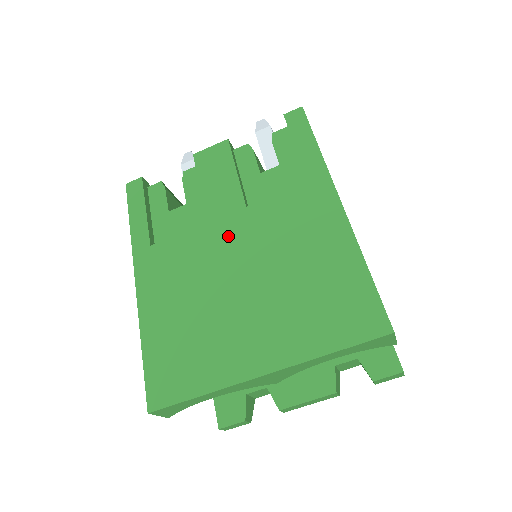
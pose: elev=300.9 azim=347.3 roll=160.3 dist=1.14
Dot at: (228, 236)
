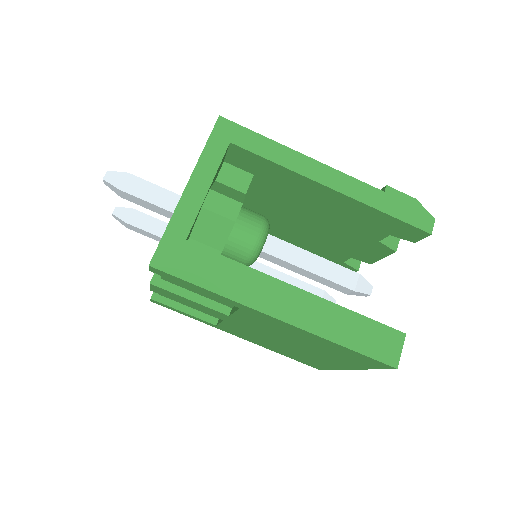
Dot at: (245, 327)
